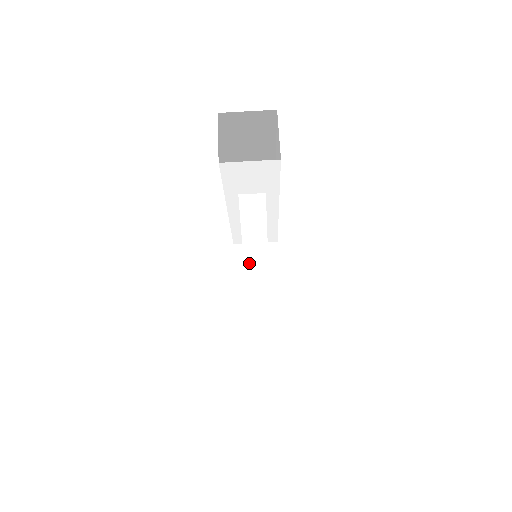
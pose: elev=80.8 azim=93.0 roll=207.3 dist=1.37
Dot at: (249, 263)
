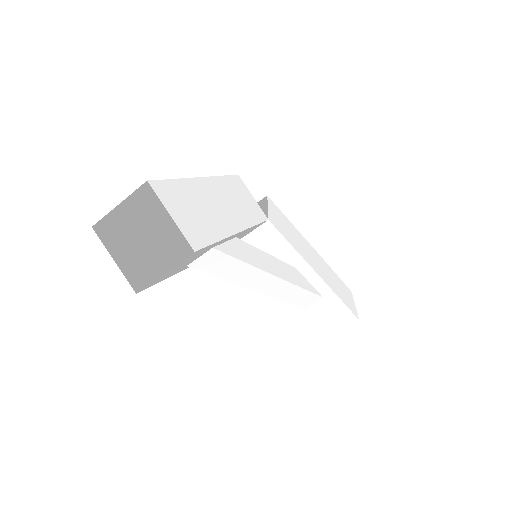
Dot at: (252, 285)
